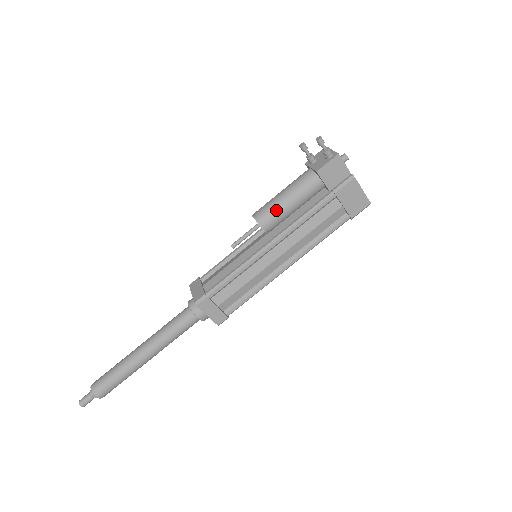
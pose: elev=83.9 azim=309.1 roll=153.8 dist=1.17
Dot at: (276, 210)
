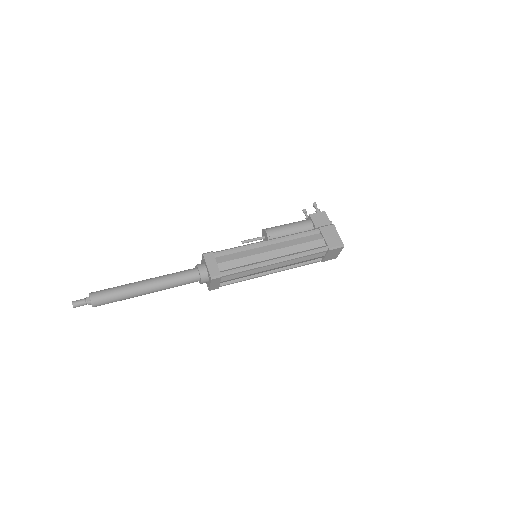
Dot at: (278, 227)
